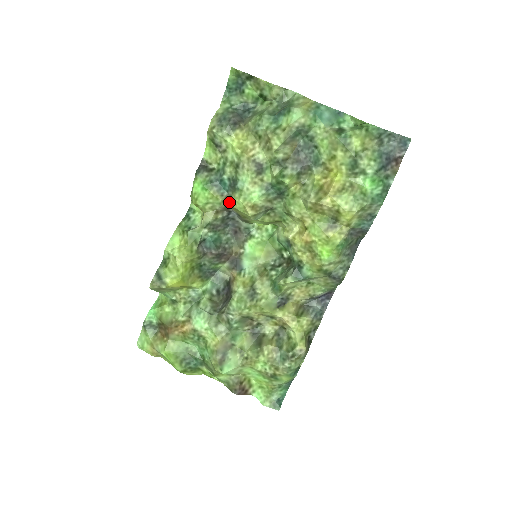
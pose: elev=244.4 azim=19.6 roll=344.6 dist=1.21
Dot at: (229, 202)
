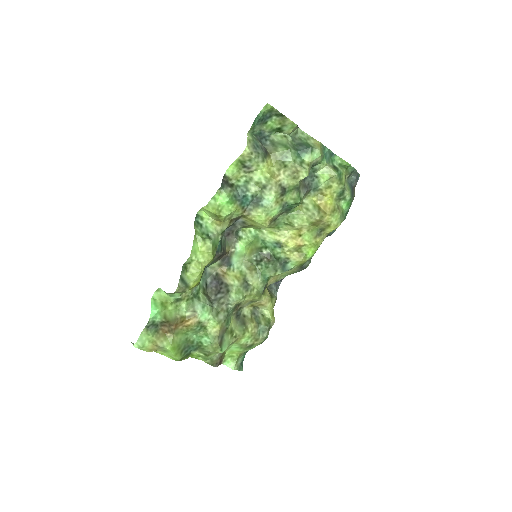
Dot at: (248, 214)
